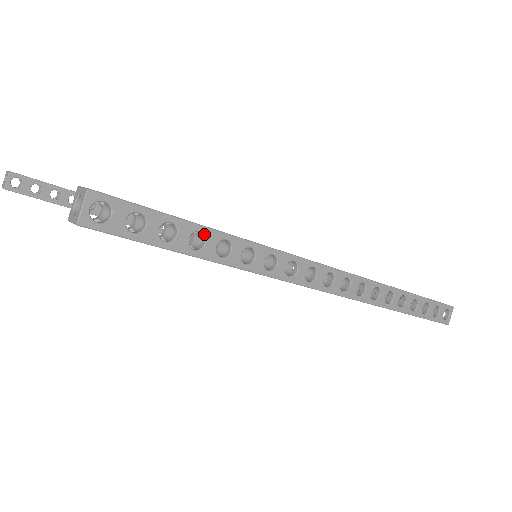
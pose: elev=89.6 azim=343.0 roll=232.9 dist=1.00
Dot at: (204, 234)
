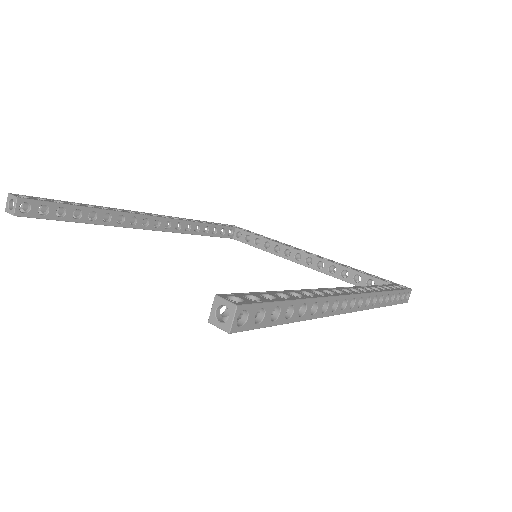
Dot at: (293, 305)
